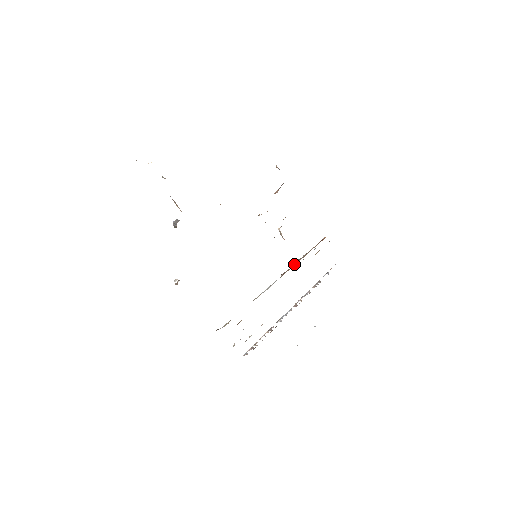
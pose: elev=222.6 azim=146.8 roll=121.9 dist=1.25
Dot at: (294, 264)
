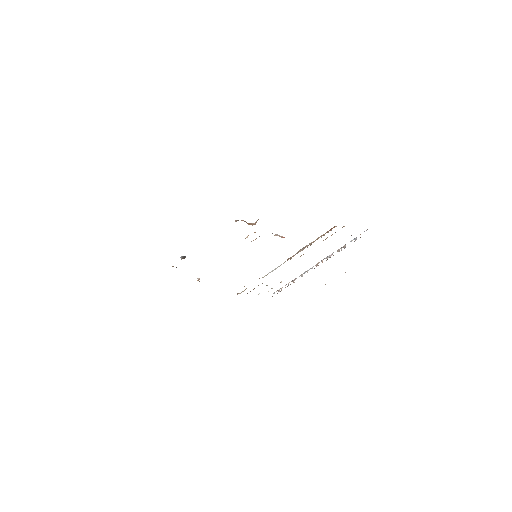
Dot at: (299, 251)
